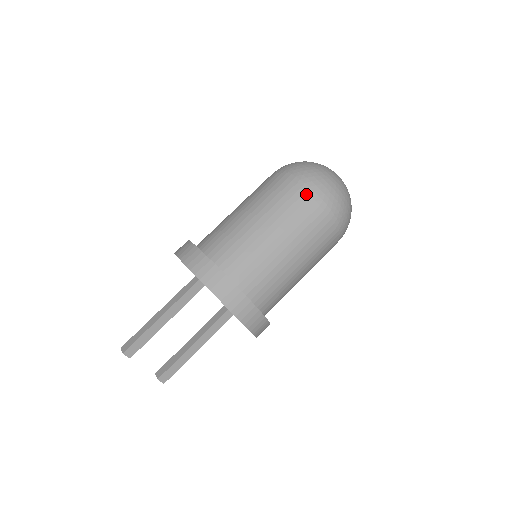
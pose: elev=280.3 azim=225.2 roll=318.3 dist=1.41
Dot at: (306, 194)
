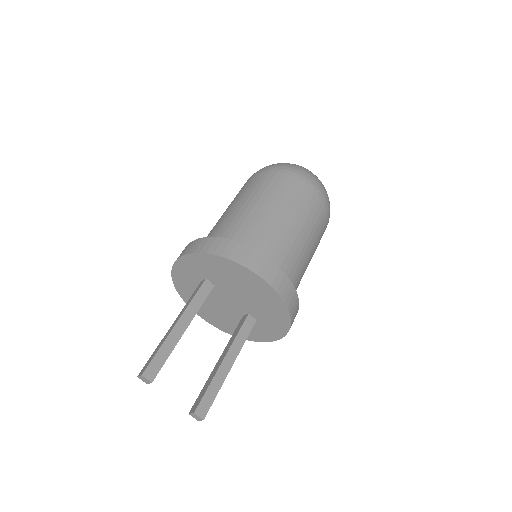
Dot at: (278, 173)
